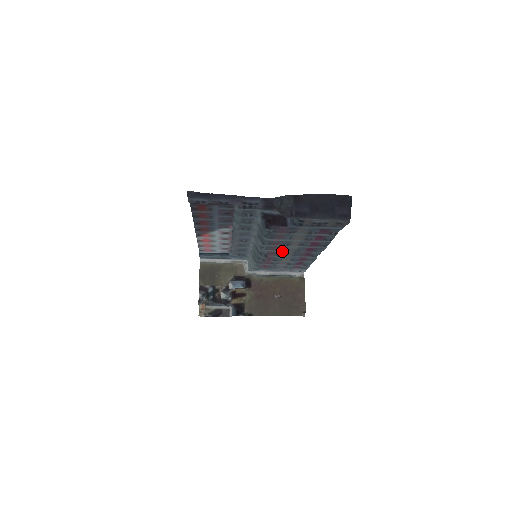
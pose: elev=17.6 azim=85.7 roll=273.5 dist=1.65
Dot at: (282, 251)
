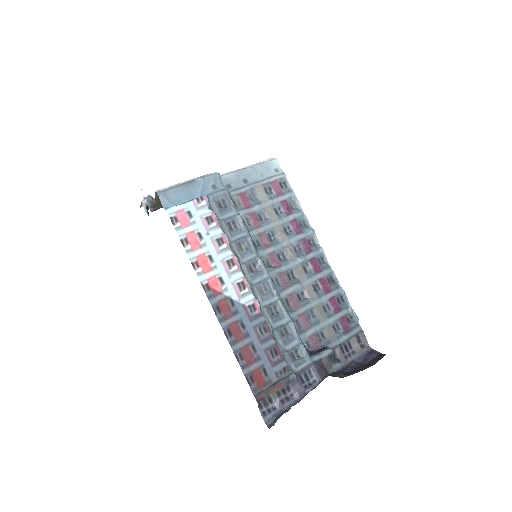
Dot at: (291, 279)
